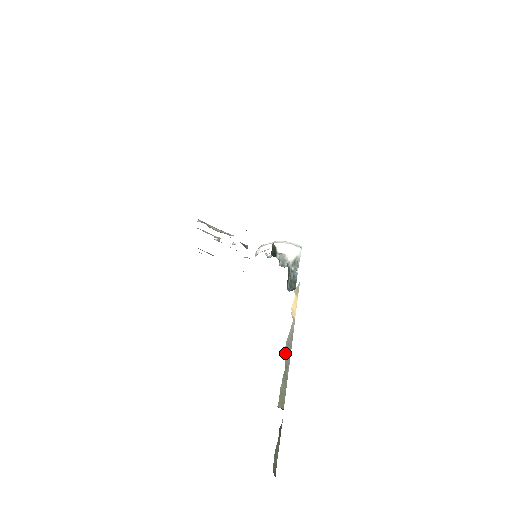
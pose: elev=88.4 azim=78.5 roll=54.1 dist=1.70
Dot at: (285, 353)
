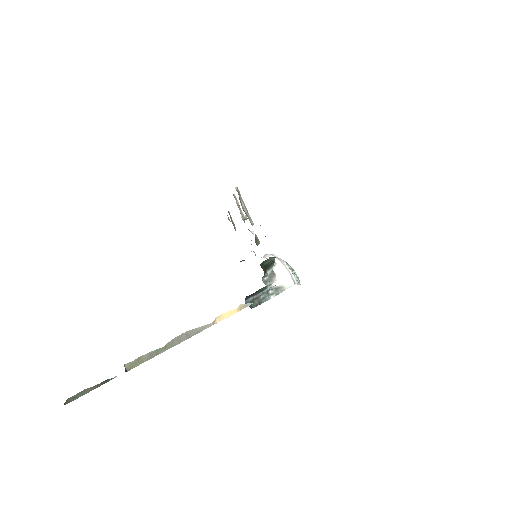
Dot at: (177, 337)
